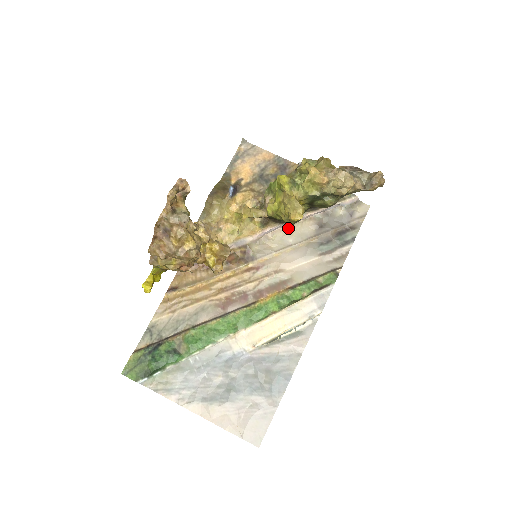
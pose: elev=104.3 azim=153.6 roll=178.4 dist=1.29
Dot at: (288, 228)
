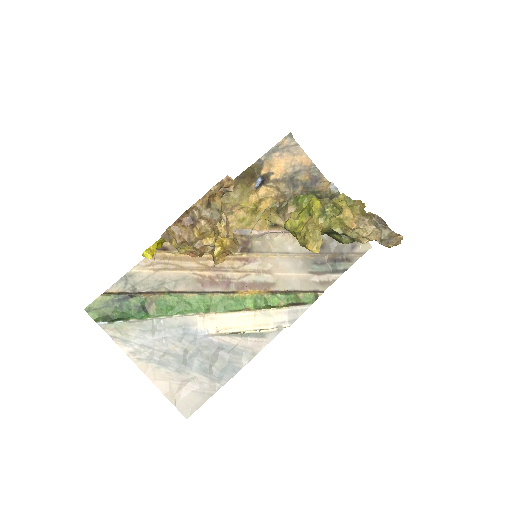
Dot at: (293, 236)
